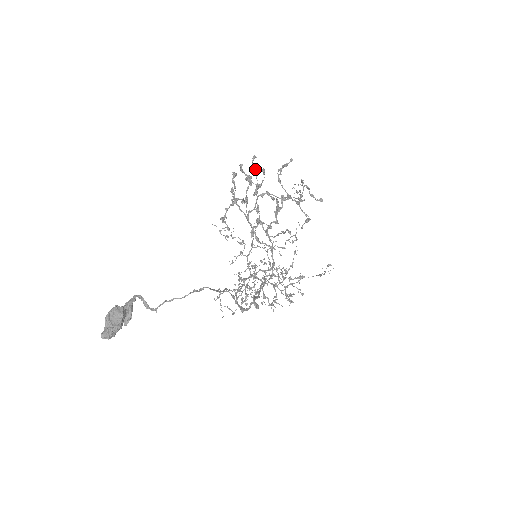
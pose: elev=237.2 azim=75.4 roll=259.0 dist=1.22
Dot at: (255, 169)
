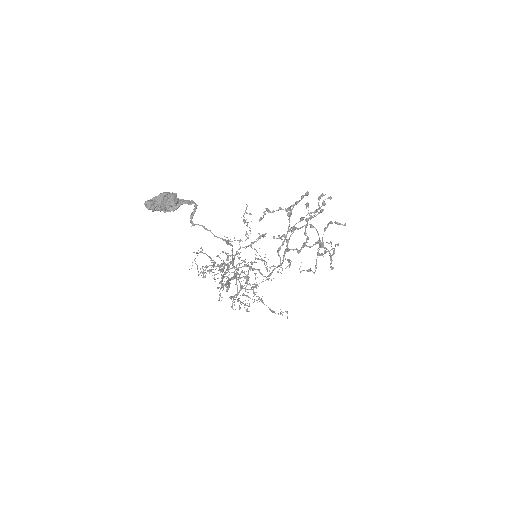
Dot at: (323, 205)
